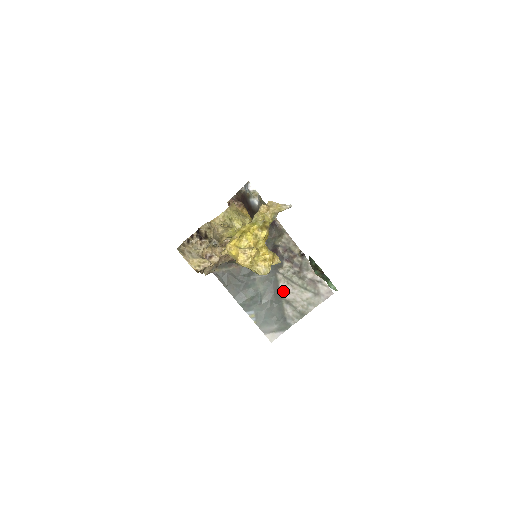
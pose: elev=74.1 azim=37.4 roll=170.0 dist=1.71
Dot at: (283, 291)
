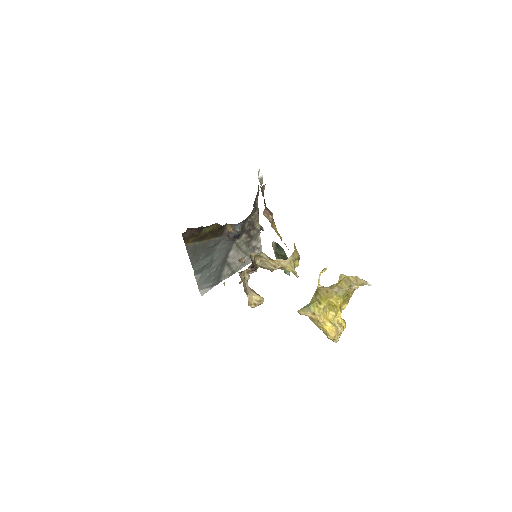
Dot at: (230, 257)
